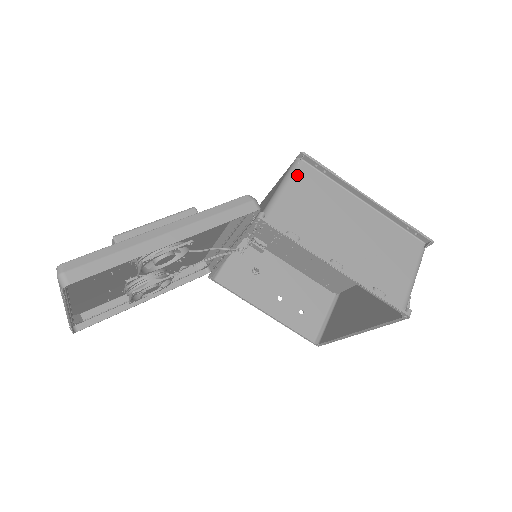
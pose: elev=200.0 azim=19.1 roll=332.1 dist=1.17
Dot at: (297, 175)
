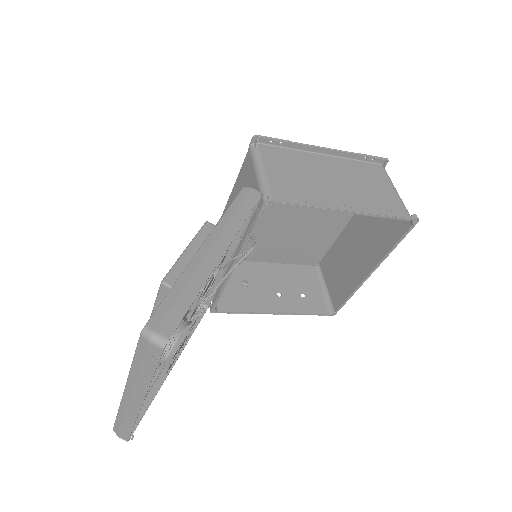
Dot at: (263, 156)
